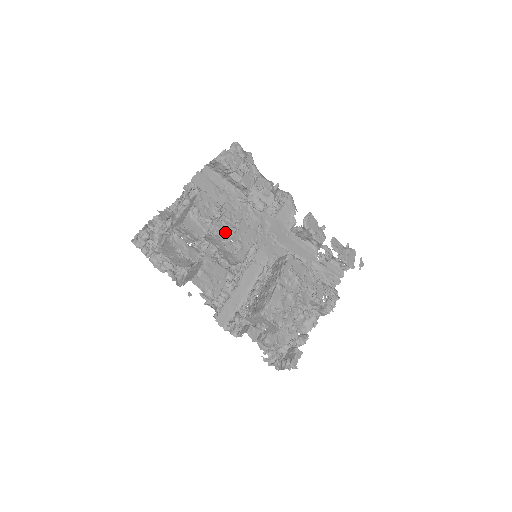
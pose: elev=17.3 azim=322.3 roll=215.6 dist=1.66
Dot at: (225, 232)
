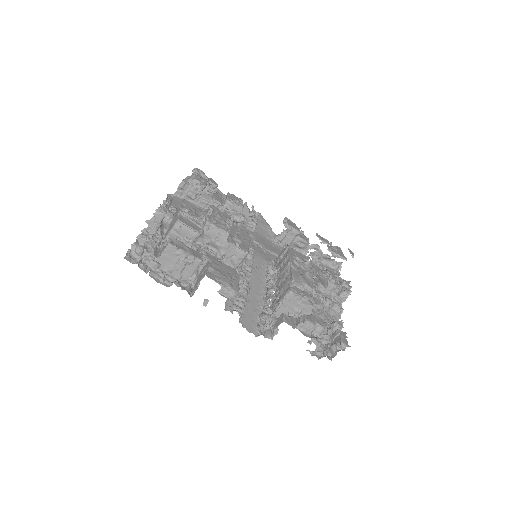
Dot at: (221, 225)
